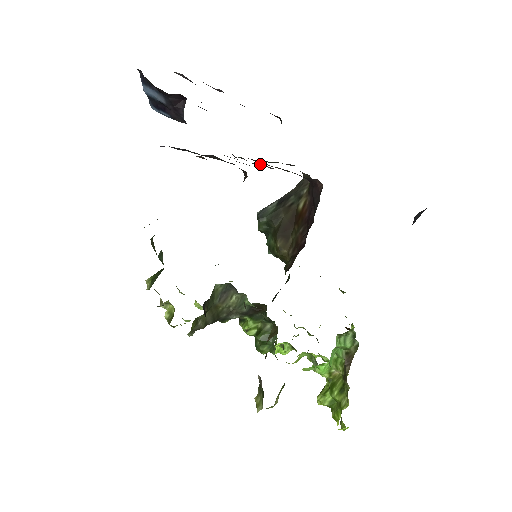
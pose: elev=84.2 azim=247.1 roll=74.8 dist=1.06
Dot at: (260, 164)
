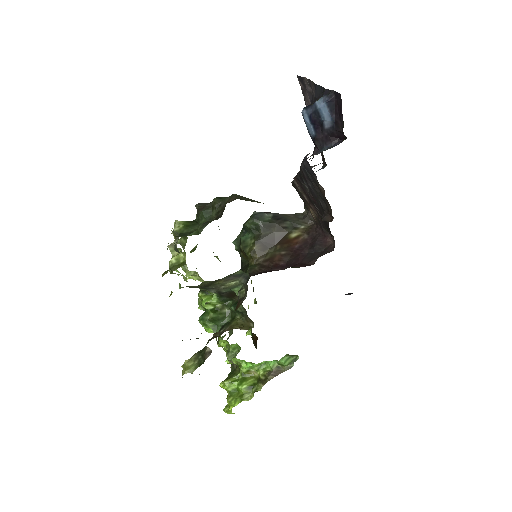
Dot at: (316, 202)
